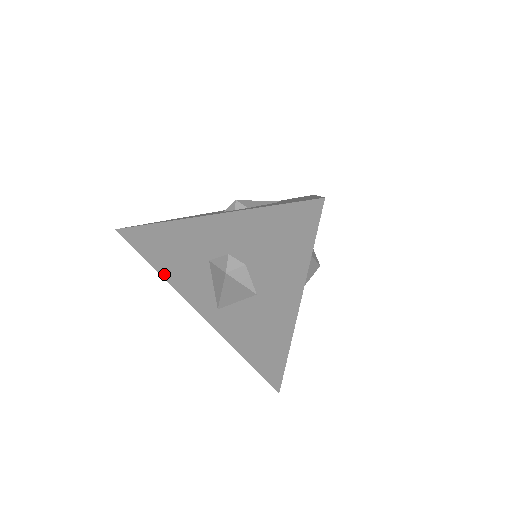
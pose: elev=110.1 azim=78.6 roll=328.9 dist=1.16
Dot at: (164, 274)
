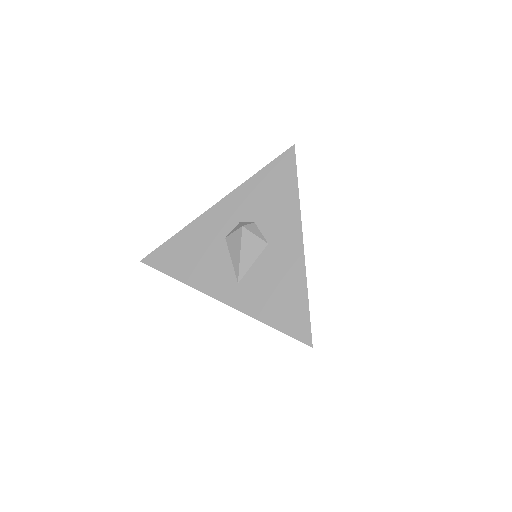
Dot at: (185, 279)
